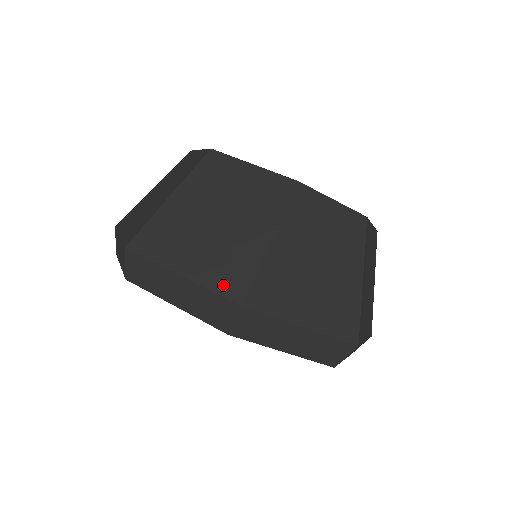
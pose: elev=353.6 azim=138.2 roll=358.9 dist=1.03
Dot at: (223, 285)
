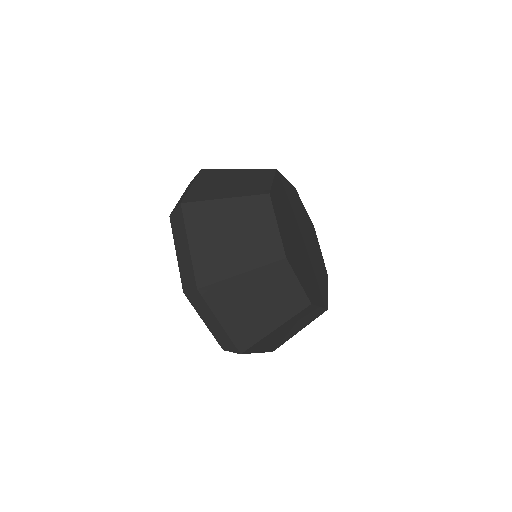
Dot at: (200, 271)
